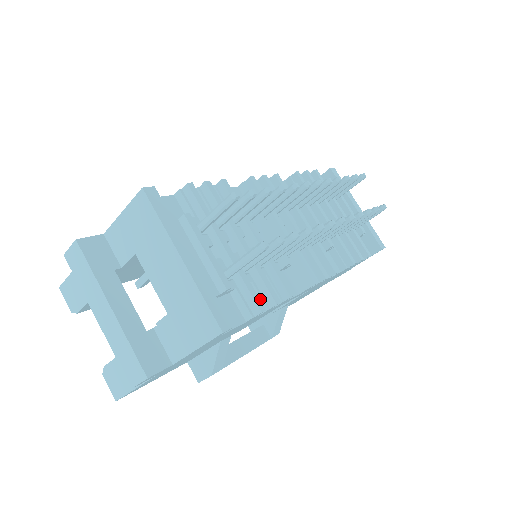
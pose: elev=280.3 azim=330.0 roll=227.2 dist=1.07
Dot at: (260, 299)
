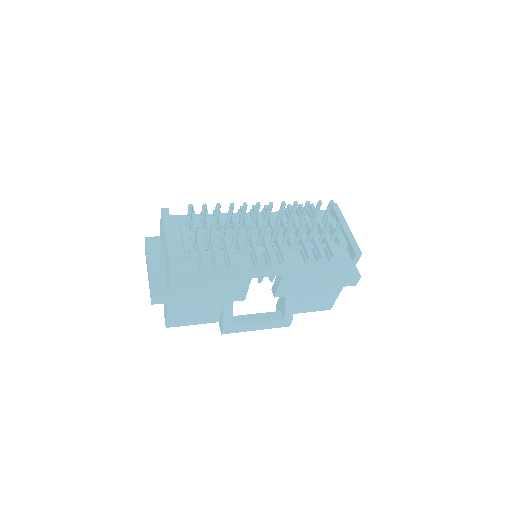
Dot at: (212, 263)
